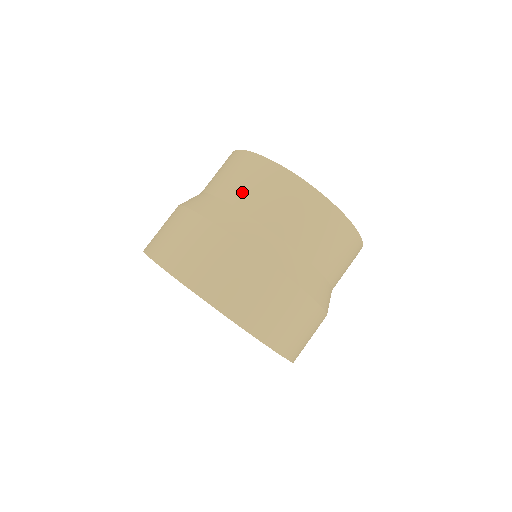
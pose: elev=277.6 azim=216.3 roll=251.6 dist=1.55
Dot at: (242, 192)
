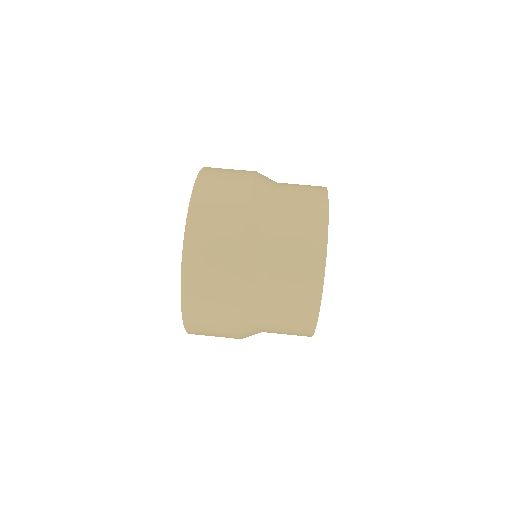
Dot at: (290, 192)
